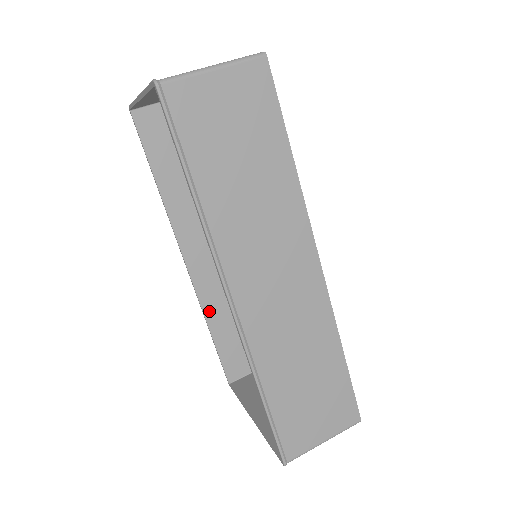
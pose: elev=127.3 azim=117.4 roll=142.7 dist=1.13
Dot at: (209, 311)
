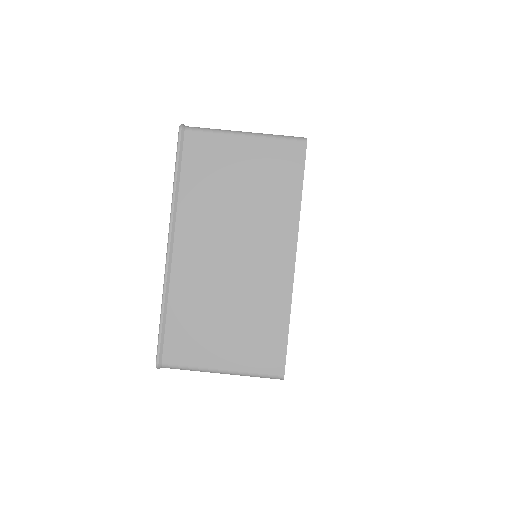
Dot at: occluded
